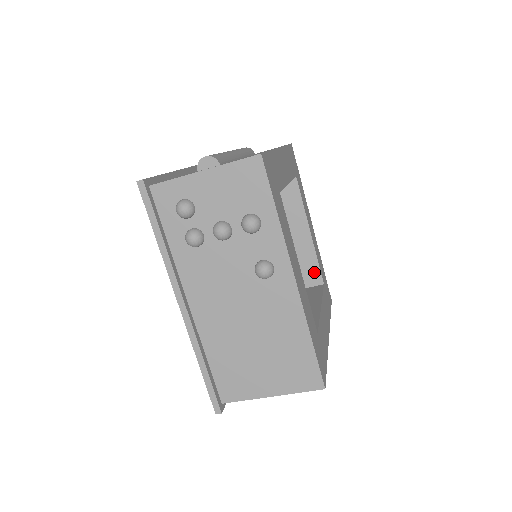
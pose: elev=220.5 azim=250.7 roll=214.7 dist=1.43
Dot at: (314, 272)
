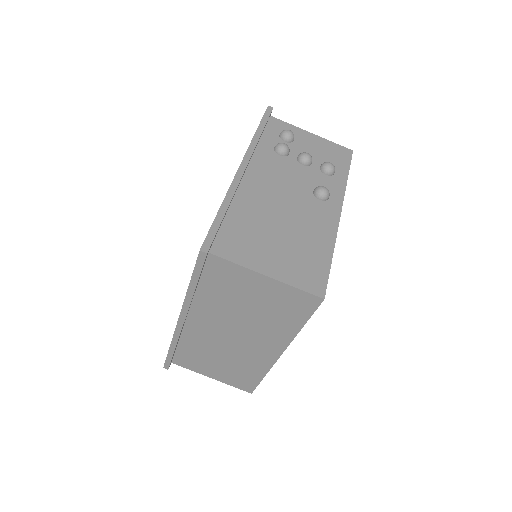
Dot at: occluded
